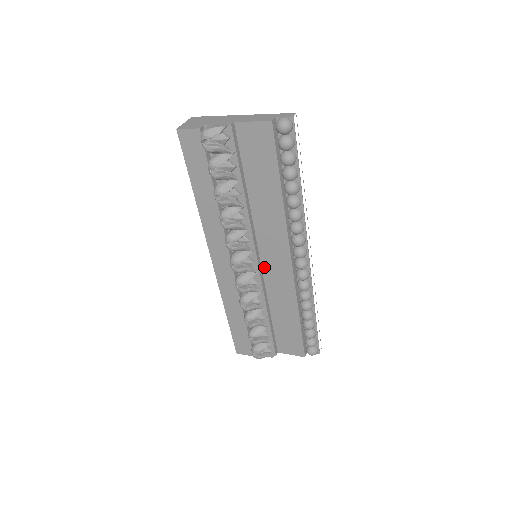
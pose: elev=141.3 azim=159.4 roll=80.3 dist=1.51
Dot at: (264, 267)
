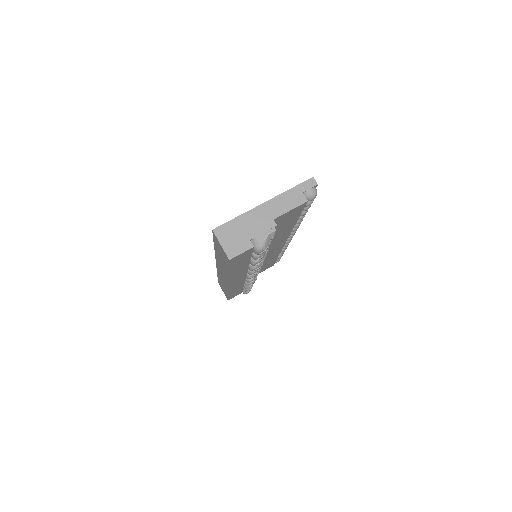
Dot at: occluded
